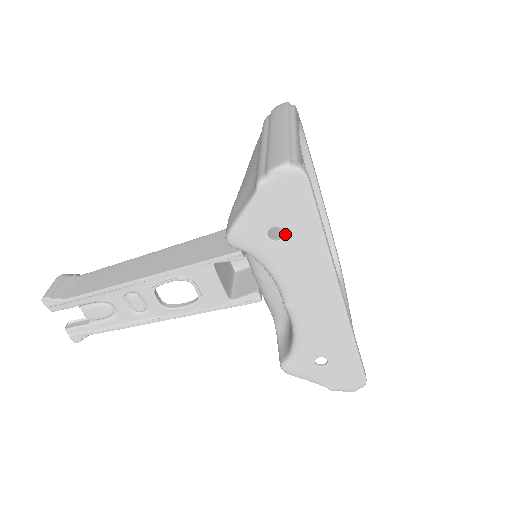
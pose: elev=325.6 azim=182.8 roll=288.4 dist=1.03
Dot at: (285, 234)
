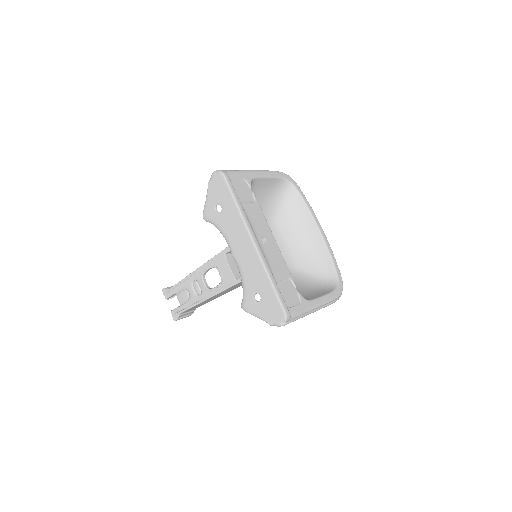
Dot at: (222, 207)
